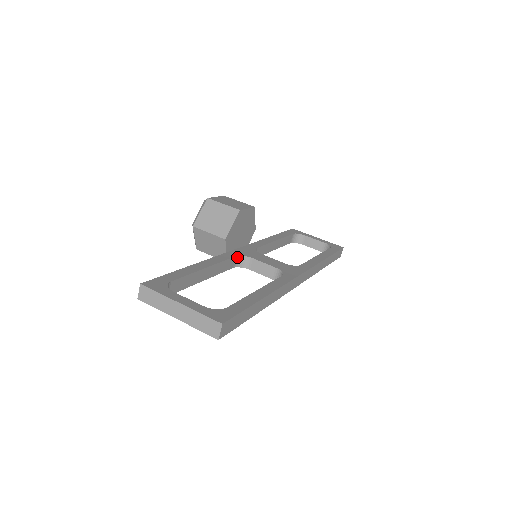
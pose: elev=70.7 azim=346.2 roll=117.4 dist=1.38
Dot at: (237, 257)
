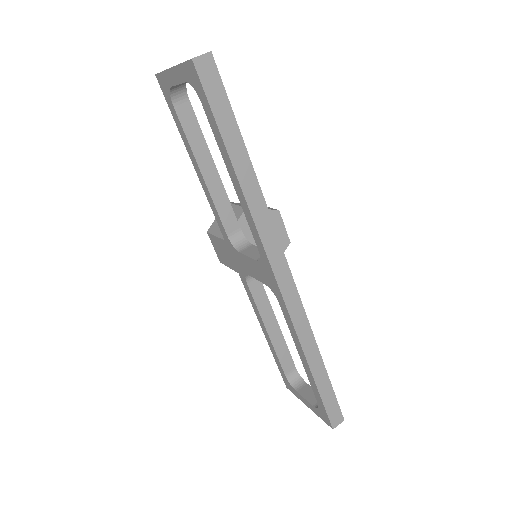
Dot at: (240, 232)
